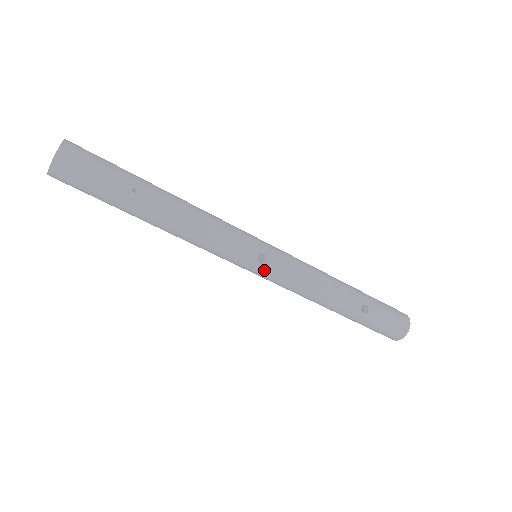
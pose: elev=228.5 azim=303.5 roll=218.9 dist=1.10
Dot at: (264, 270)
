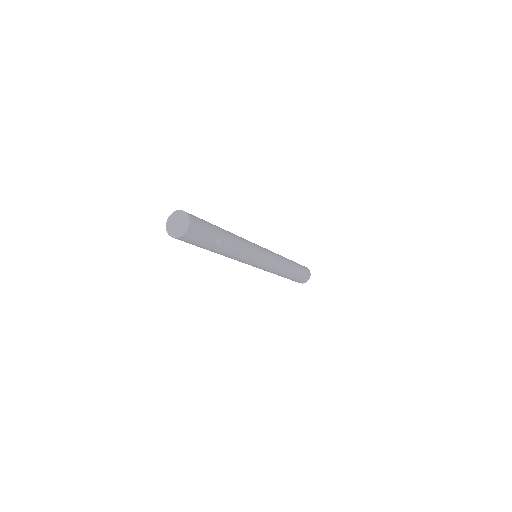
Dot at: (262, 266)
